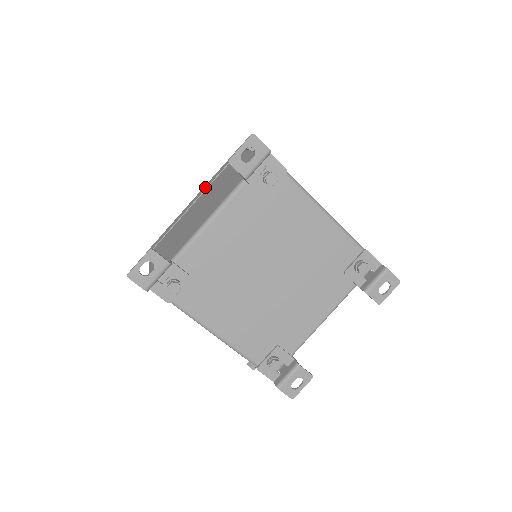
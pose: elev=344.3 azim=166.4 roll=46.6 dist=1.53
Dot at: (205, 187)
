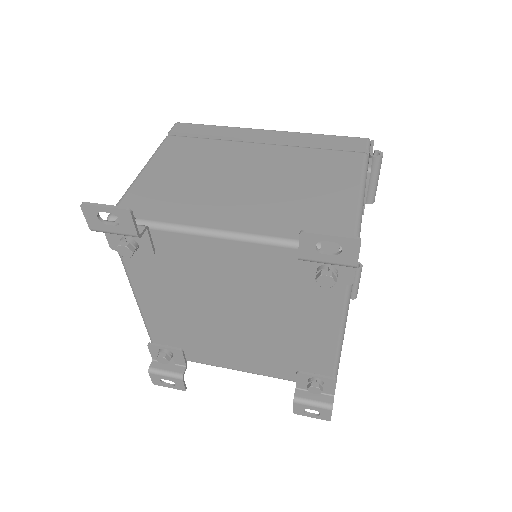
Dot at: (291, 137)
